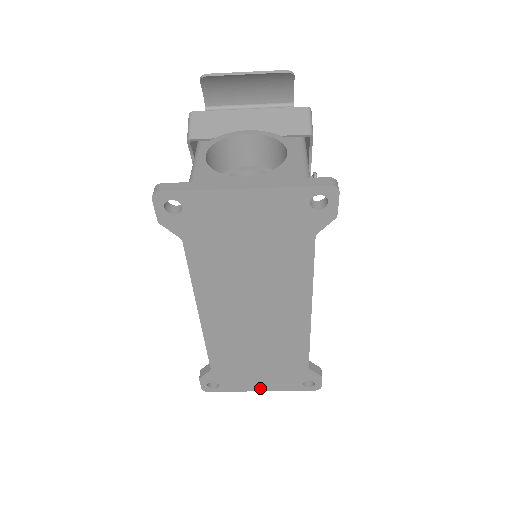
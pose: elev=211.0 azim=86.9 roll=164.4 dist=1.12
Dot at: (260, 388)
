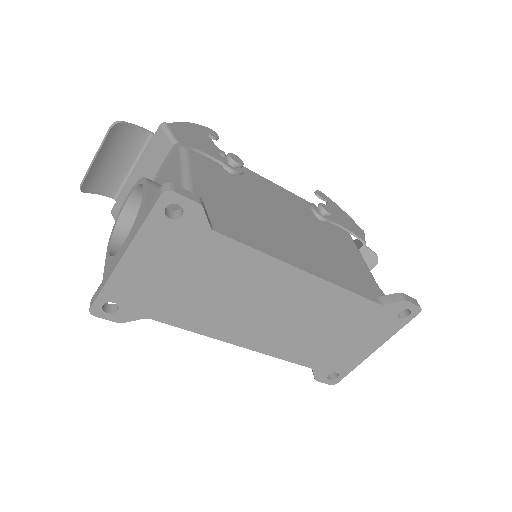
Dot at: (371, 349)
